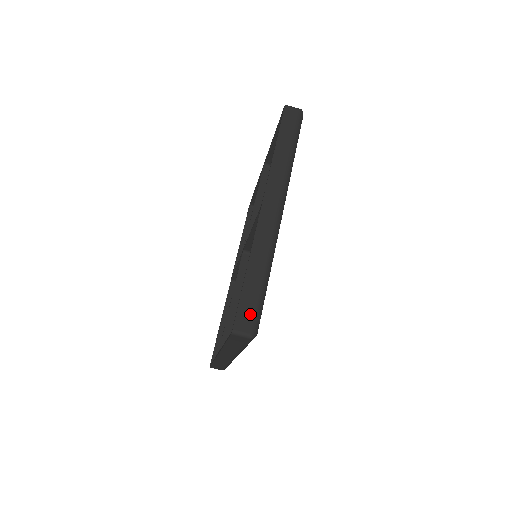
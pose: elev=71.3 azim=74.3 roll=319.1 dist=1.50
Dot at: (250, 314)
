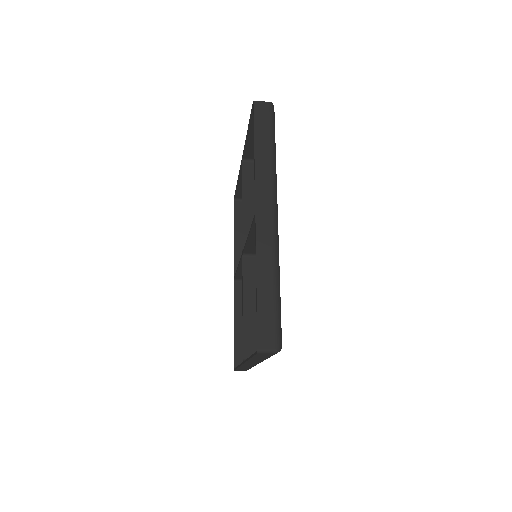
Dot at: (271, 329)
